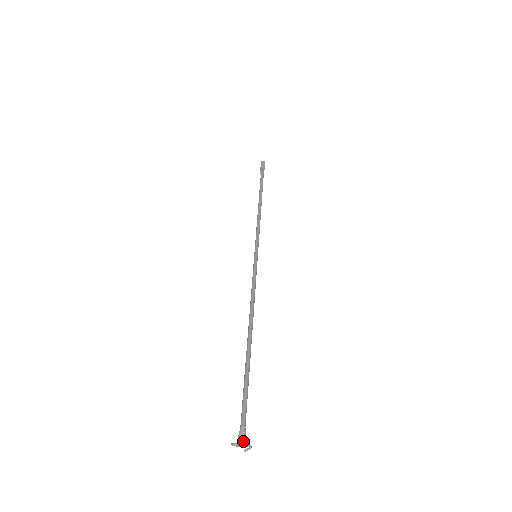
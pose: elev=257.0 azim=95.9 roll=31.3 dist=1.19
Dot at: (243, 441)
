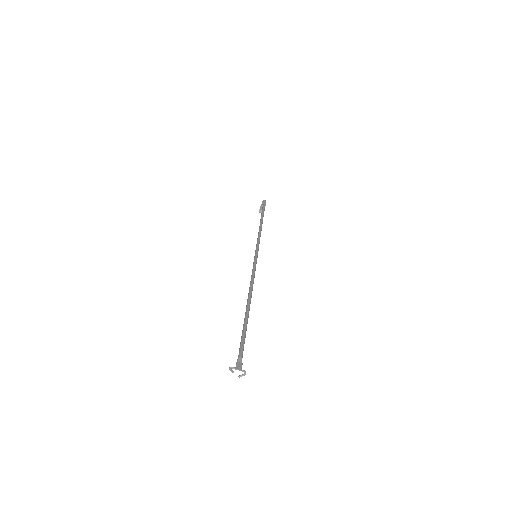
Dot at: (240, 366)
